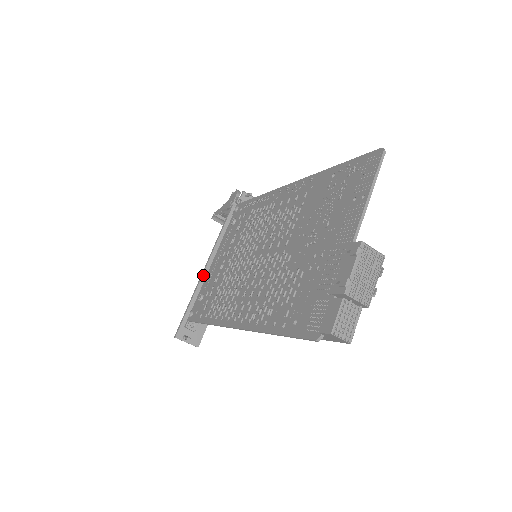
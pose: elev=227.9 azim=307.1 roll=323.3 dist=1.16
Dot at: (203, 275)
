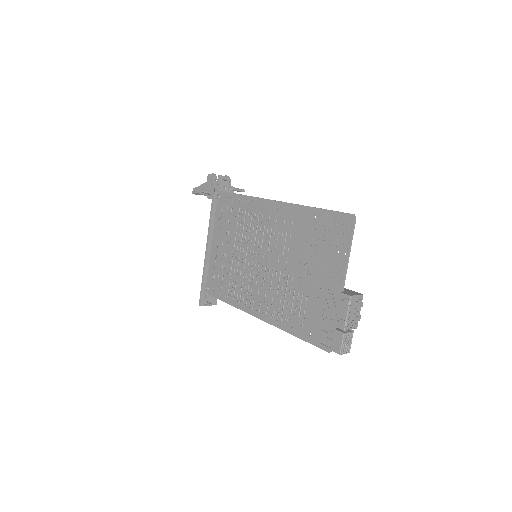
Dot at: (207, 256)
